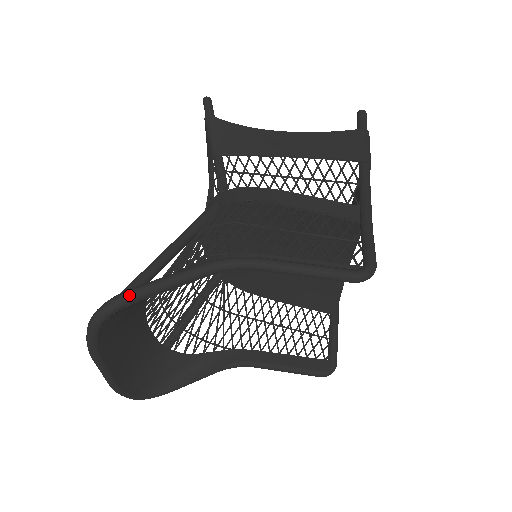
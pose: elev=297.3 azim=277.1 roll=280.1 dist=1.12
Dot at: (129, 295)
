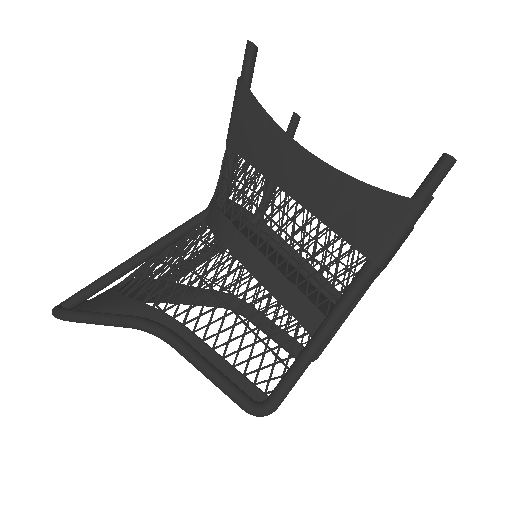
Dot at: (68, 318)
